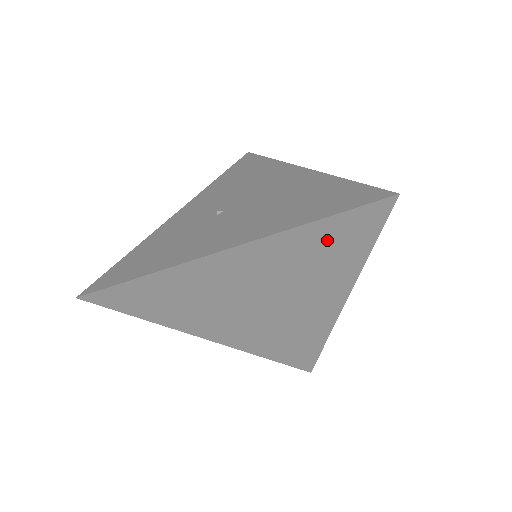
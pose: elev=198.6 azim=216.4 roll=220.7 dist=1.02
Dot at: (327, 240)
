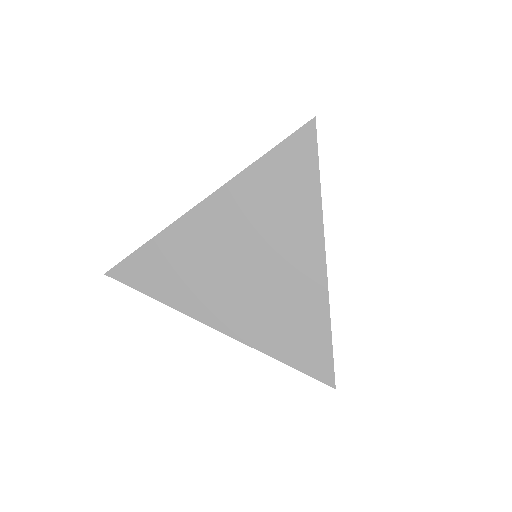
Dot at: (279, 174)
